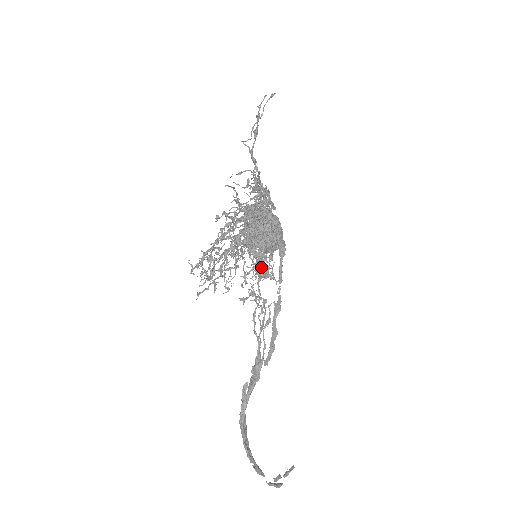
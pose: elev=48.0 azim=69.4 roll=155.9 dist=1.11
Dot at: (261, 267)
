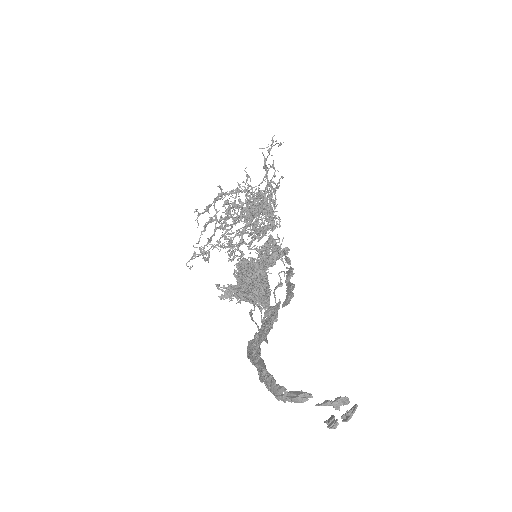
Dot at: (262, 262)
